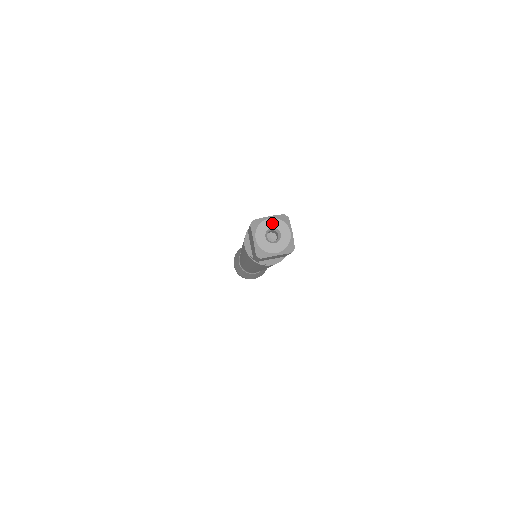
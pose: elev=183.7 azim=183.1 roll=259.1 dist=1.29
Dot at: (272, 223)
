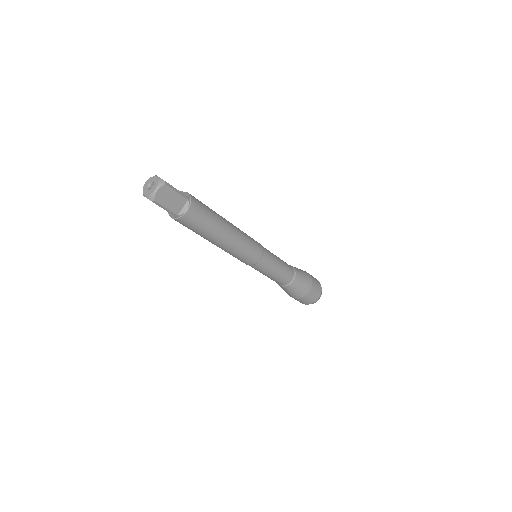
Dot at: (147, 183)
